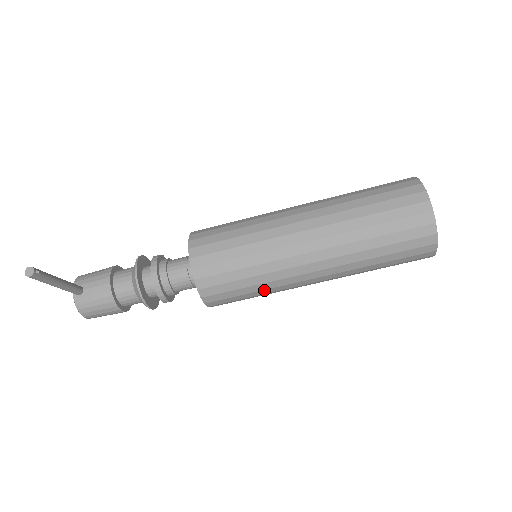
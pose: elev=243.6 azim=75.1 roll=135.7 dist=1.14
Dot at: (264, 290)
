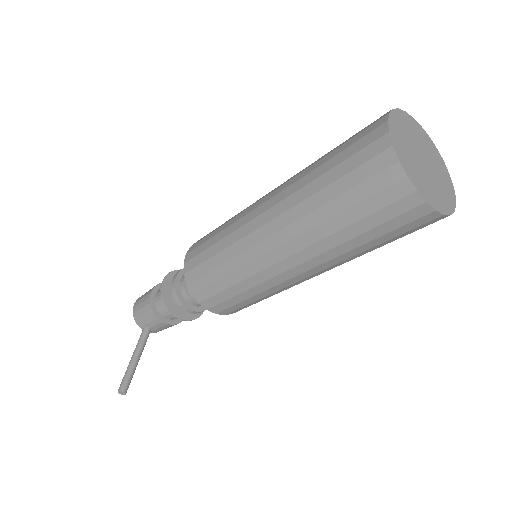
Dot at: occluded
